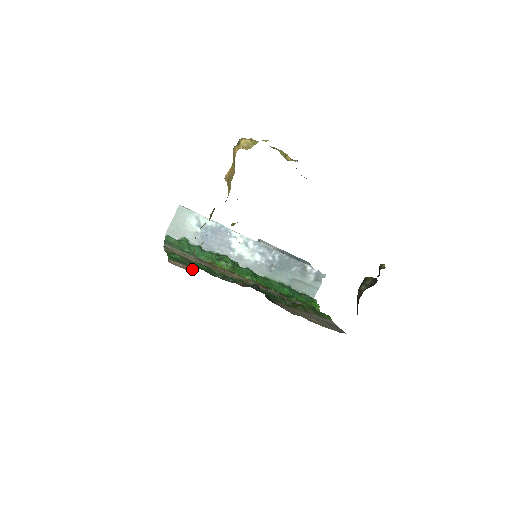
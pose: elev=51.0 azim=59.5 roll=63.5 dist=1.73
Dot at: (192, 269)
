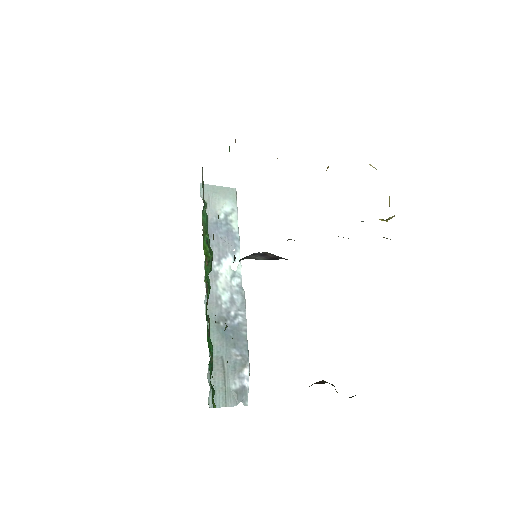
Dot at: occluded
